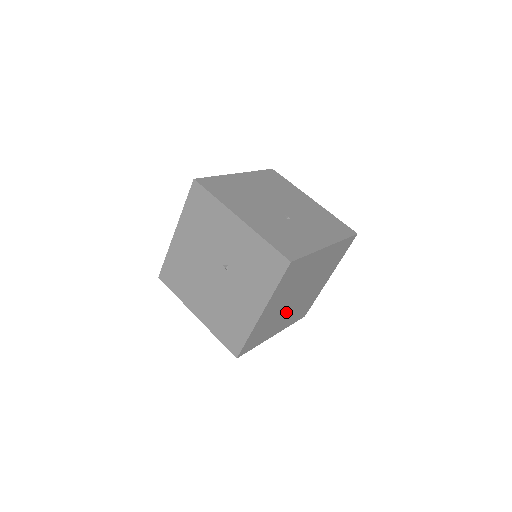
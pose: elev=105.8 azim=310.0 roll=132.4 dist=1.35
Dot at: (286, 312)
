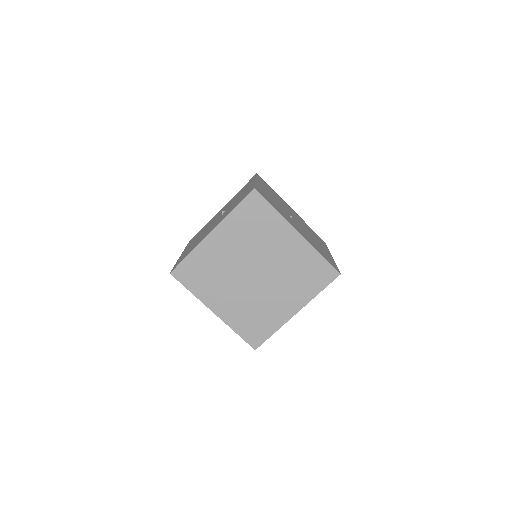
Dot at: (235, 286)
